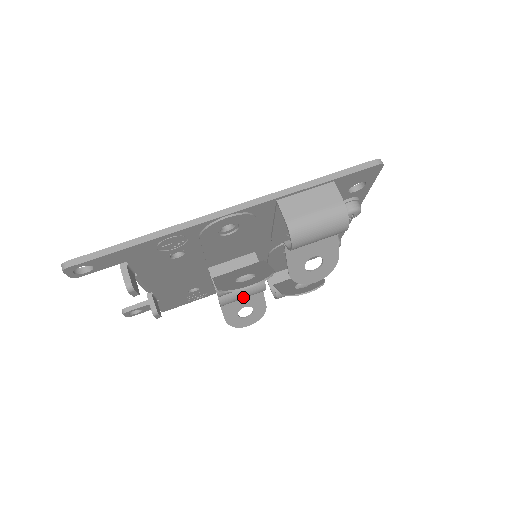
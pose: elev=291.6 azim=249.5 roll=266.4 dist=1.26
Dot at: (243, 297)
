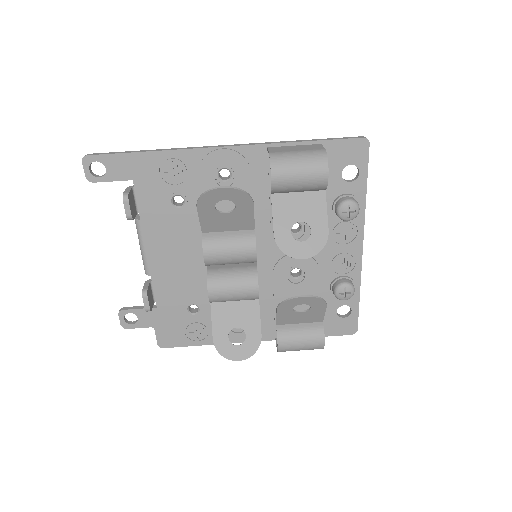
Dot at: (233, 291)
